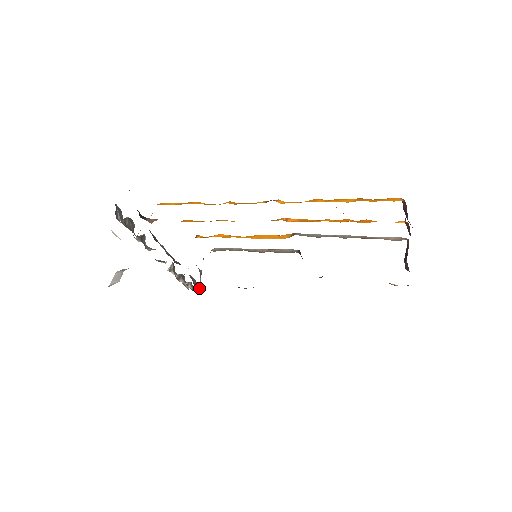
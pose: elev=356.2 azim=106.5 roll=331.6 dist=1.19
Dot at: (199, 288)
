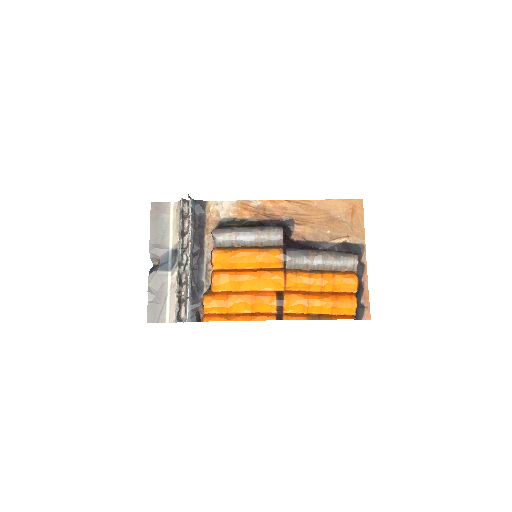
Dot at: (193, 205)
